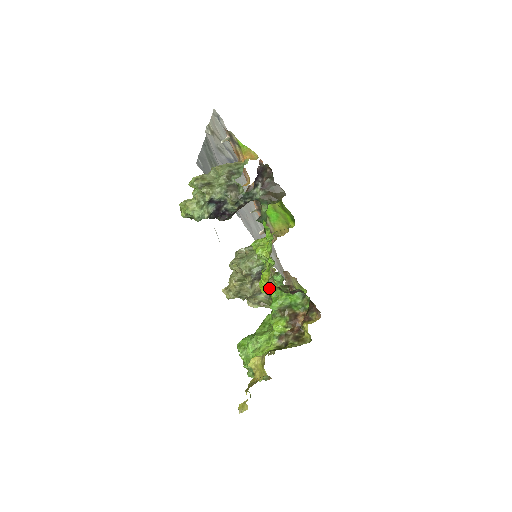
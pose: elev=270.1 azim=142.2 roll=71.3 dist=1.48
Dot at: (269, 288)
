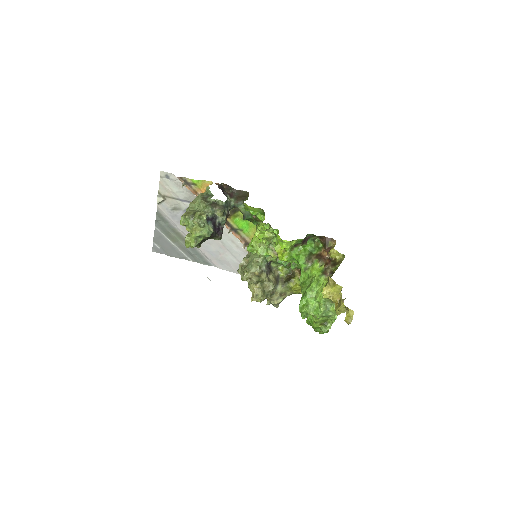
Dot at: (288, 252)
